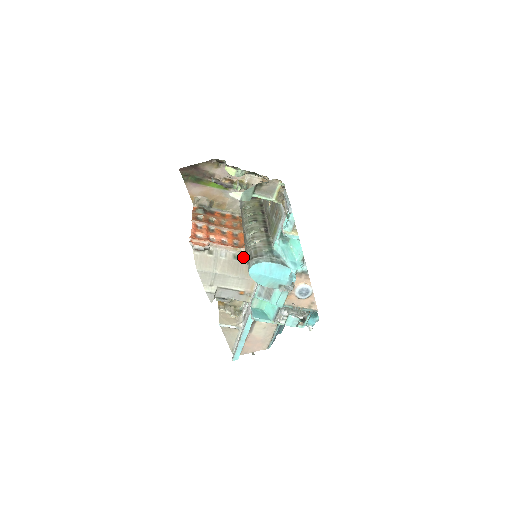
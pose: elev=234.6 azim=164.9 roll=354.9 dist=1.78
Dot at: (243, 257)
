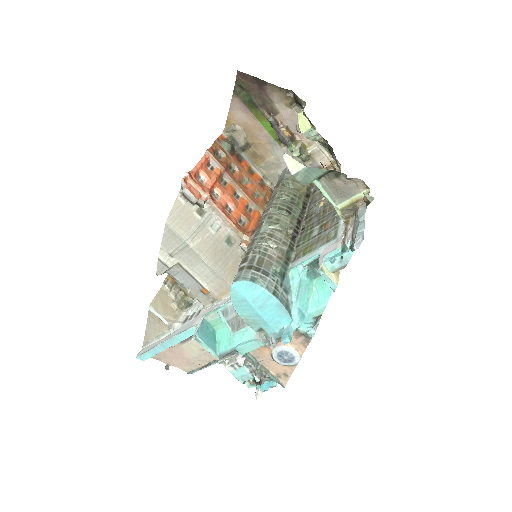
Dot at: (239, 247)
